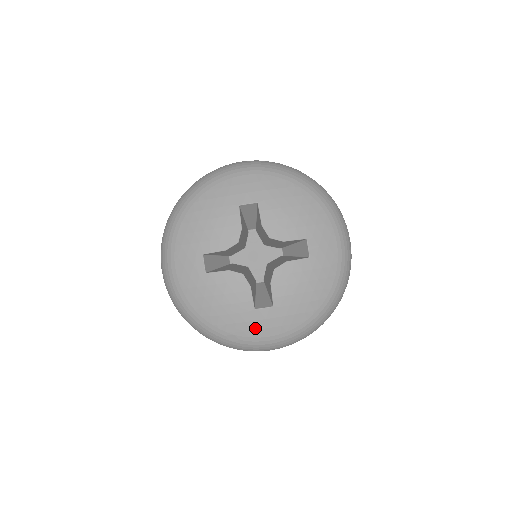
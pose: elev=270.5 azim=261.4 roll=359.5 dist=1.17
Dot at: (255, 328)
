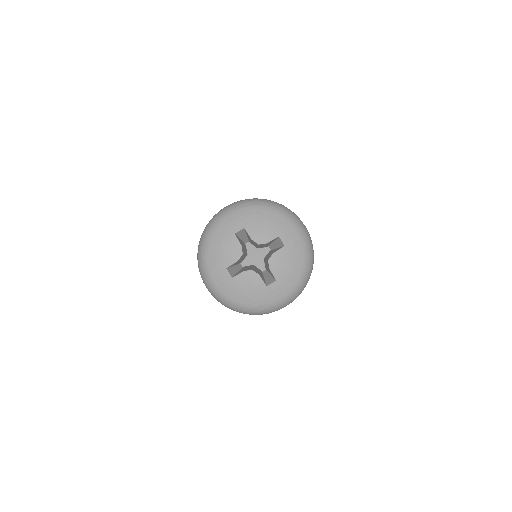
Dot at: (271, 297)
